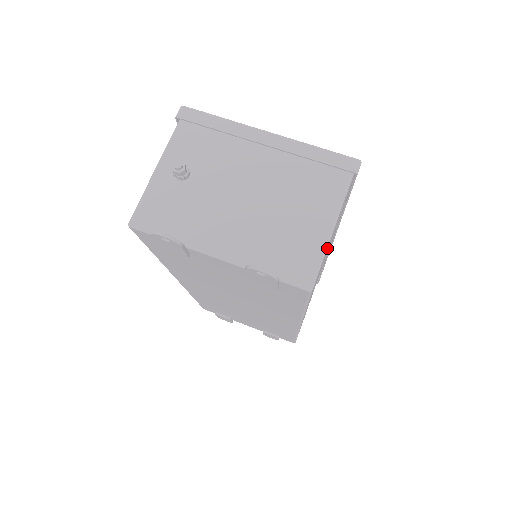
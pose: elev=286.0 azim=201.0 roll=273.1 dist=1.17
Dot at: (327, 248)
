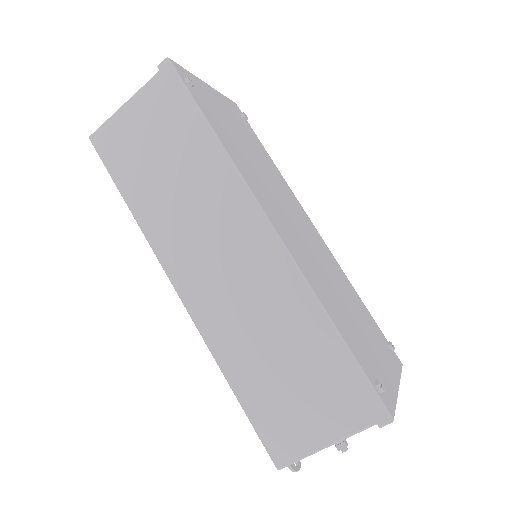
Dot at: occluded
